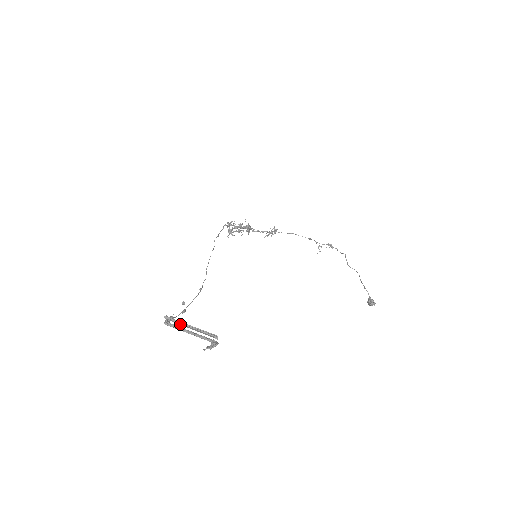
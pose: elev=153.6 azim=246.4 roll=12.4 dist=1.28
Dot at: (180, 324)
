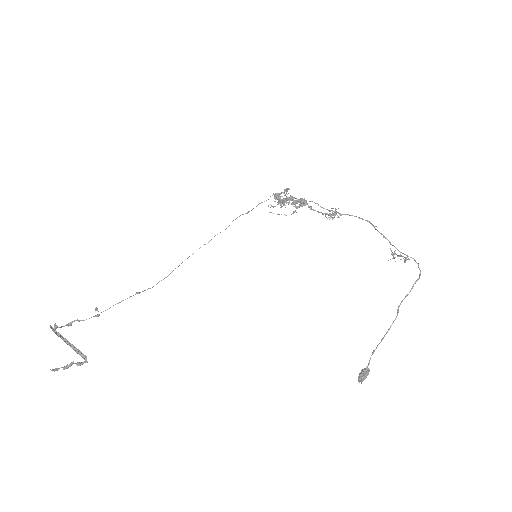
Dot at: (60, 336)
